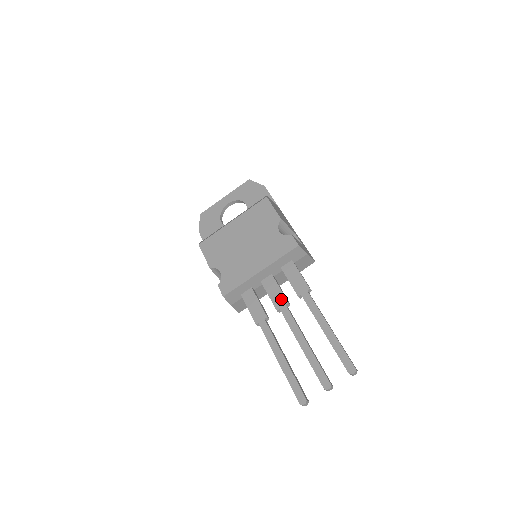
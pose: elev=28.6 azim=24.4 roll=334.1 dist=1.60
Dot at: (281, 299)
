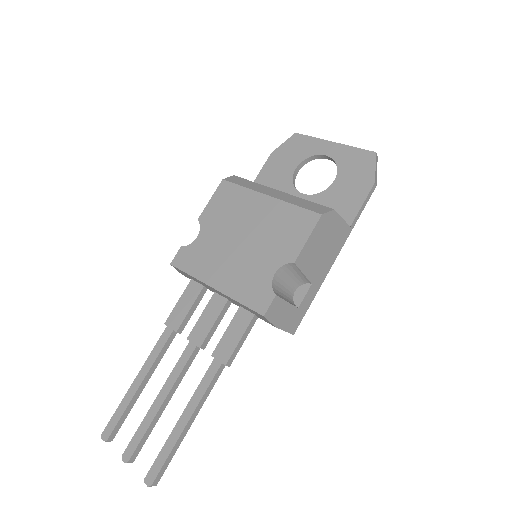
Dot at: (201, 335)
